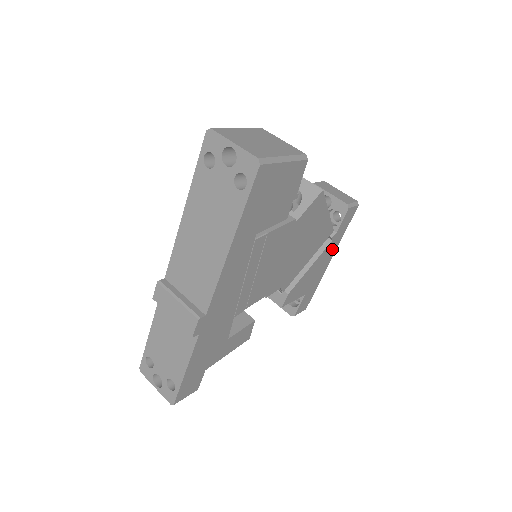
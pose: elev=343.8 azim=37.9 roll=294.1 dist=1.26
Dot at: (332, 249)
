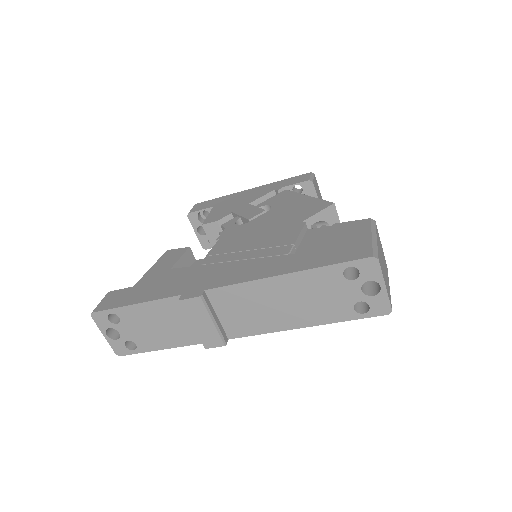
Dot at: occluded
